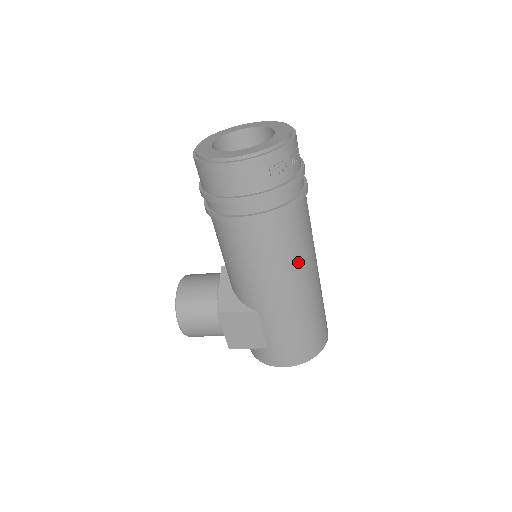
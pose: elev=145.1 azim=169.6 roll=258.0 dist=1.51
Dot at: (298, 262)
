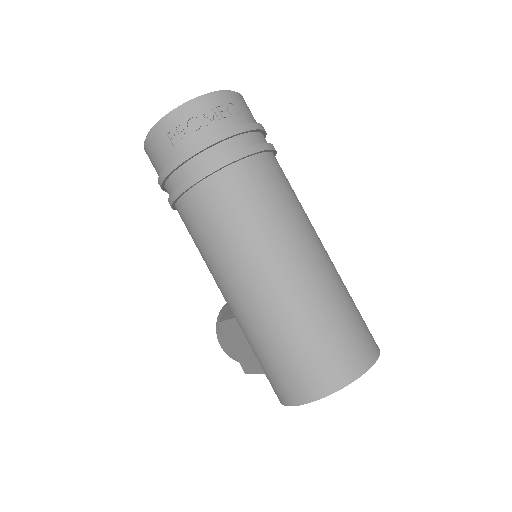
Dot at: (243, 246)
